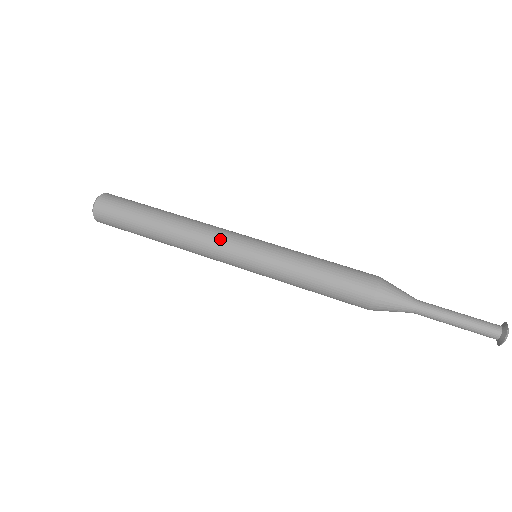
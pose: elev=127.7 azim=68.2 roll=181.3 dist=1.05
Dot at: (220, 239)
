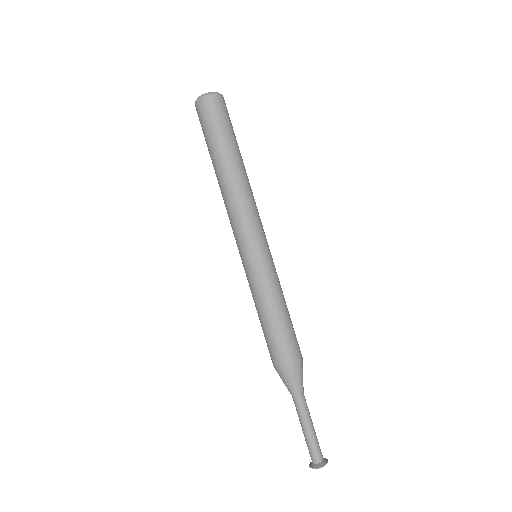
Dot at: (232, 228)
